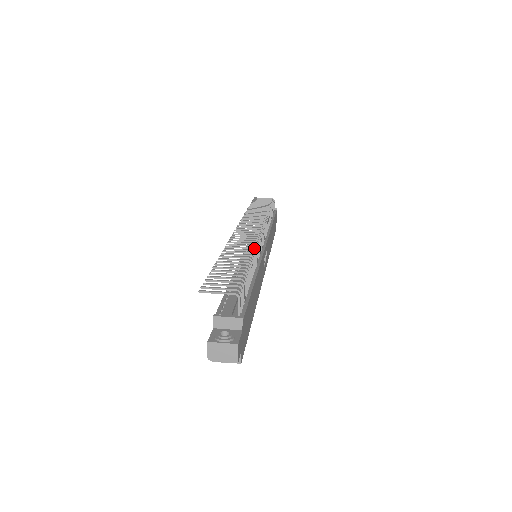
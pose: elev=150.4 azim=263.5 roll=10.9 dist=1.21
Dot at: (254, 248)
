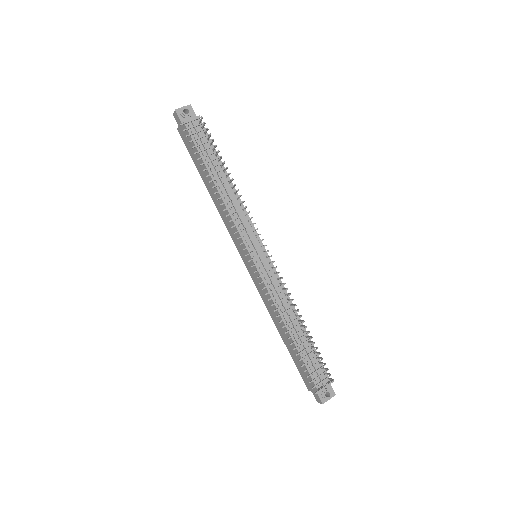
Dot at: occluded
